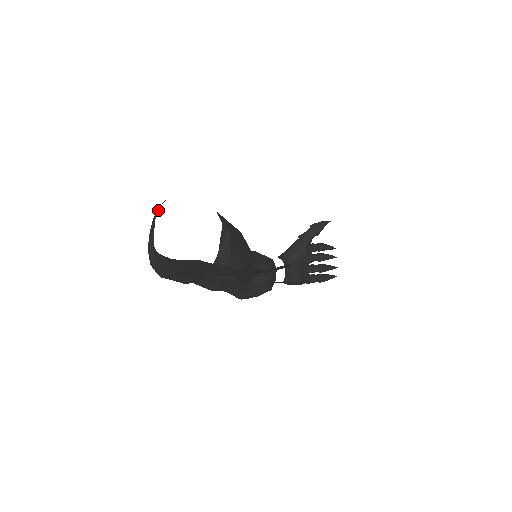
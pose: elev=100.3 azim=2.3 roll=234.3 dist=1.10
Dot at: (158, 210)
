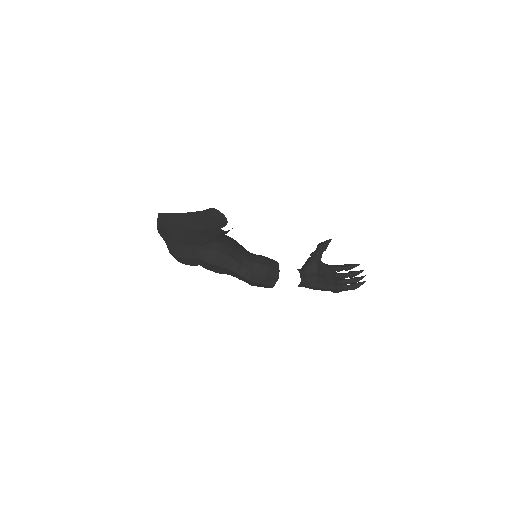
Dot at: occluded
